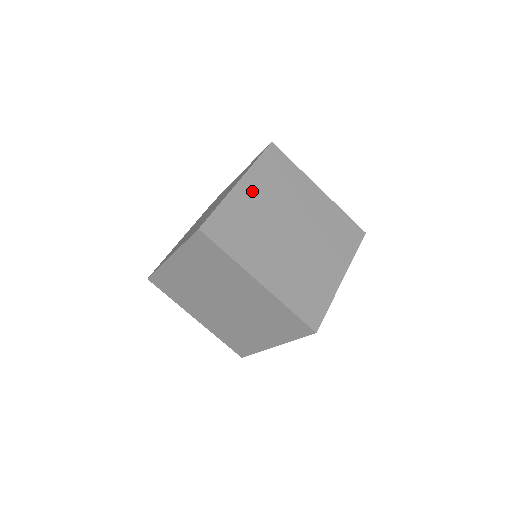
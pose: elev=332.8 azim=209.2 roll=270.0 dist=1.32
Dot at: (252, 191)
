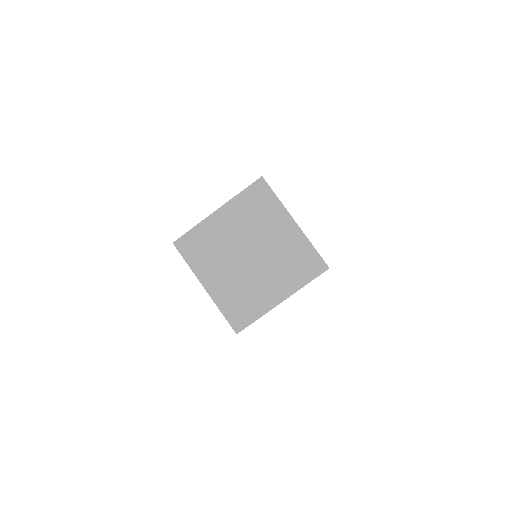
Dot at: (225, 219)
